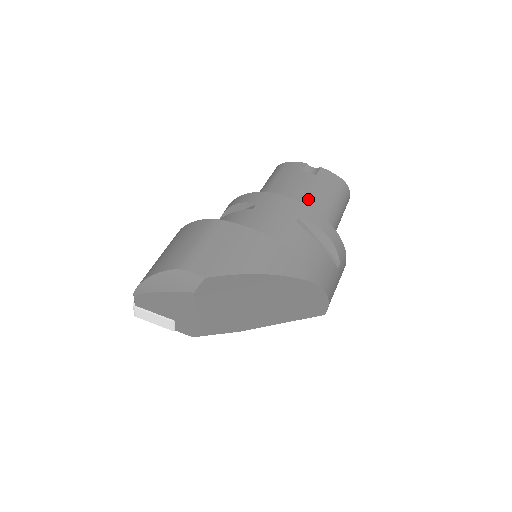
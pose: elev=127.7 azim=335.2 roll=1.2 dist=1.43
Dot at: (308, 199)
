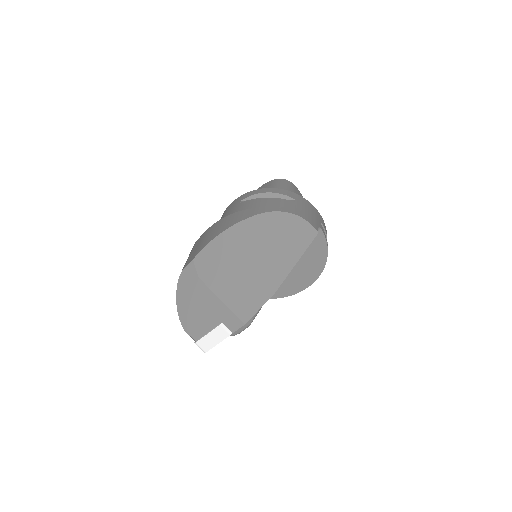
Dot at: occluded
